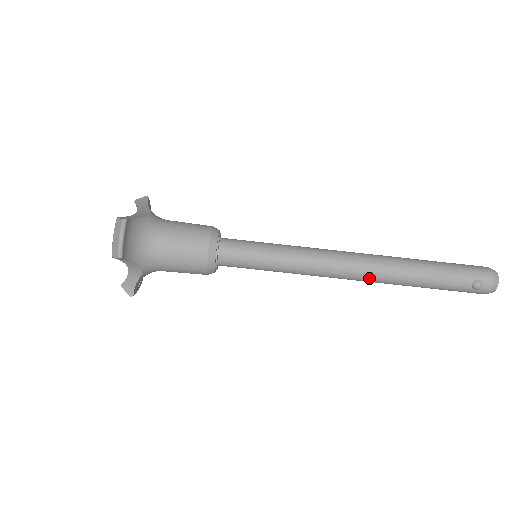
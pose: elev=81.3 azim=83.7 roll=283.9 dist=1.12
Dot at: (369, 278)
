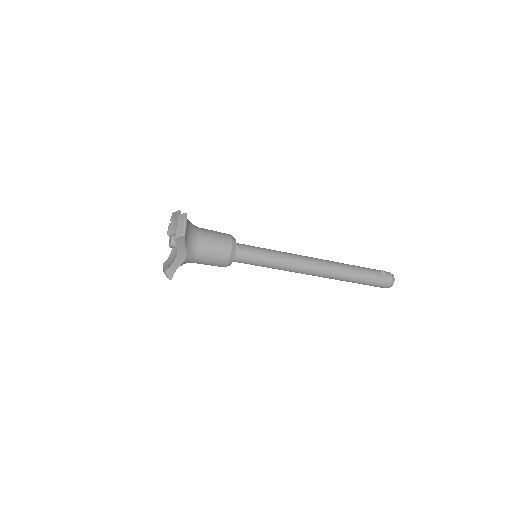
Dot at: occluded
